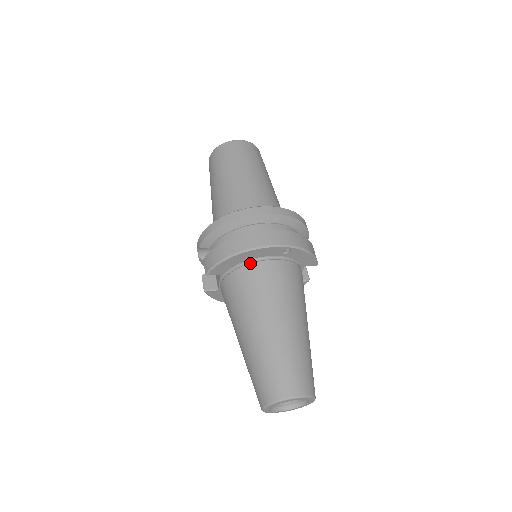
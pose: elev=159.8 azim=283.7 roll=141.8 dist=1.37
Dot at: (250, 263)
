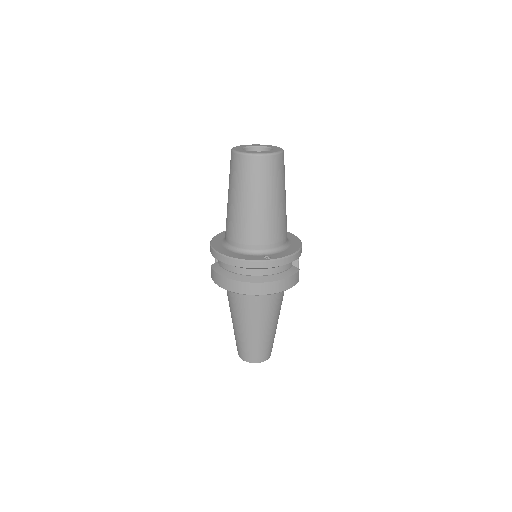
Dot at: occluded
